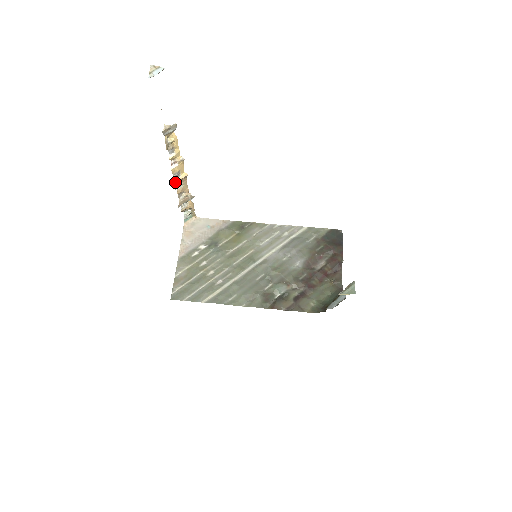
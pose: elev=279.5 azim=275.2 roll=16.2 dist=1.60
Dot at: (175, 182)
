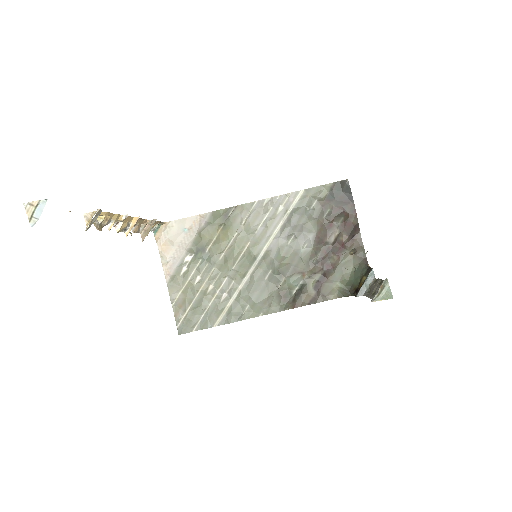
Dot at: occluded
